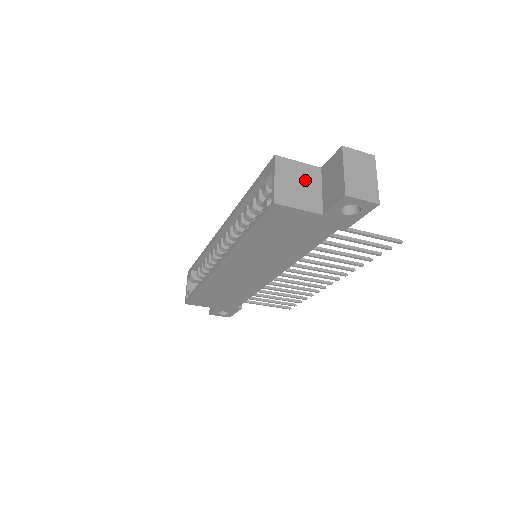
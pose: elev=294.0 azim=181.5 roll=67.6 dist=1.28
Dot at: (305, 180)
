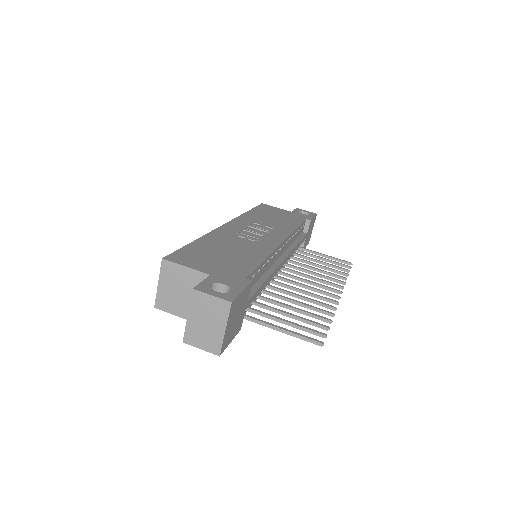
Dot at: (189, 287)
